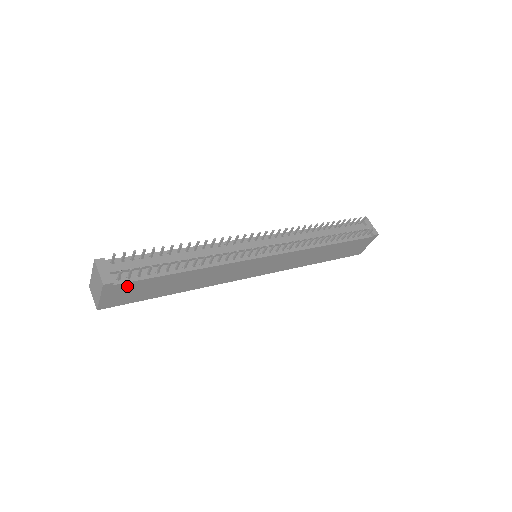
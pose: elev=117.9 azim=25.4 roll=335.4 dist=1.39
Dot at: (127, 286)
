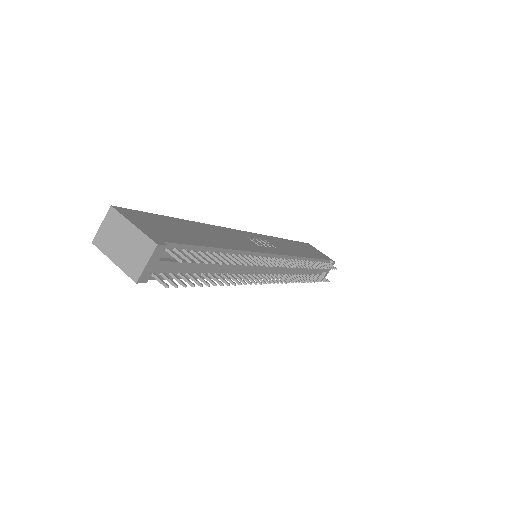
Dot at: occluded
